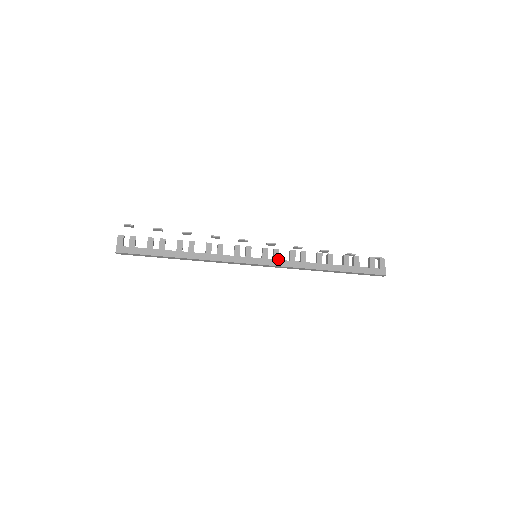
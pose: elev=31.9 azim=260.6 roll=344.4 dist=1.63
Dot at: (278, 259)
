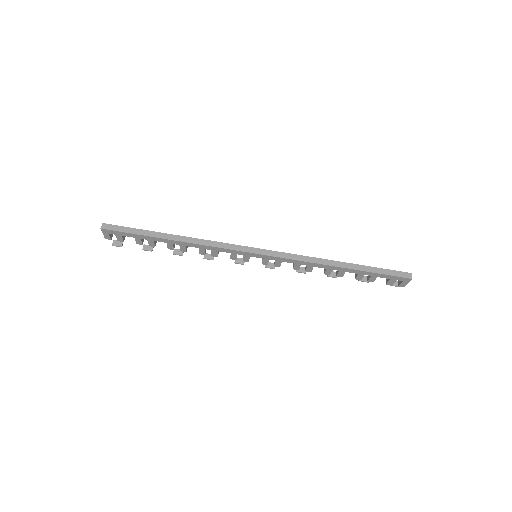
Dot at: occluded
